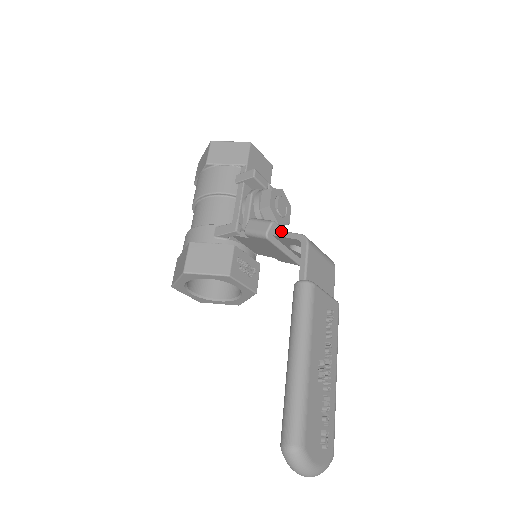
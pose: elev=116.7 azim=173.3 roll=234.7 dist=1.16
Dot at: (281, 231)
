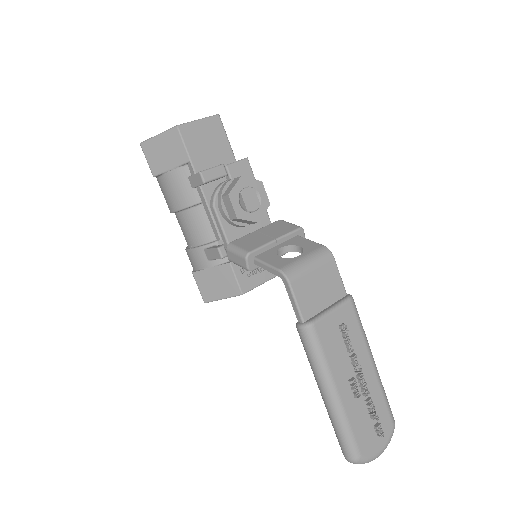
Dot at: (260, 262)
